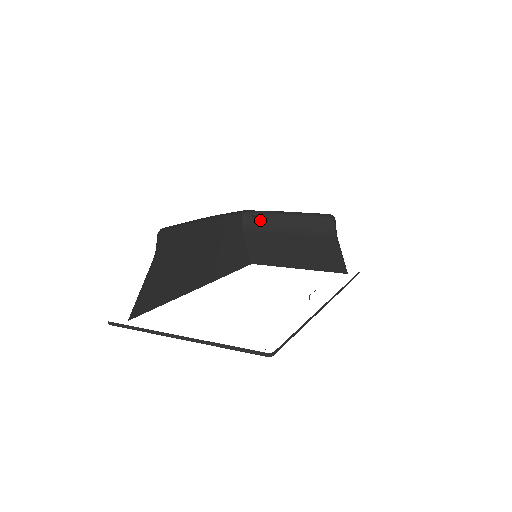
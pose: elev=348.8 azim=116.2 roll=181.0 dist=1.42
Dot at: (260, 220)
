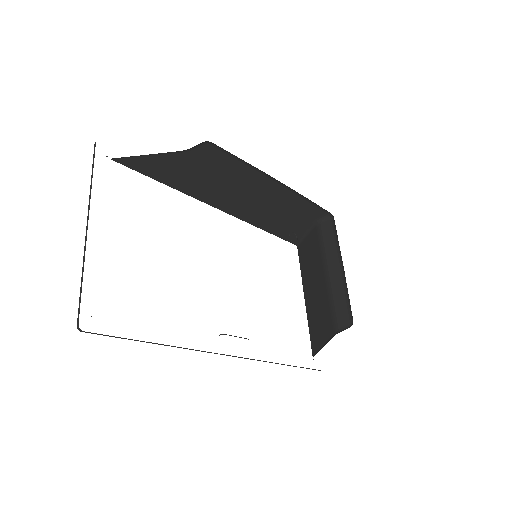
Dot at: (330, 238)
